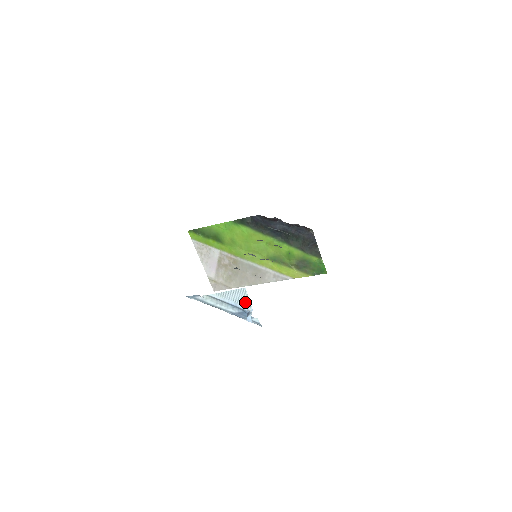
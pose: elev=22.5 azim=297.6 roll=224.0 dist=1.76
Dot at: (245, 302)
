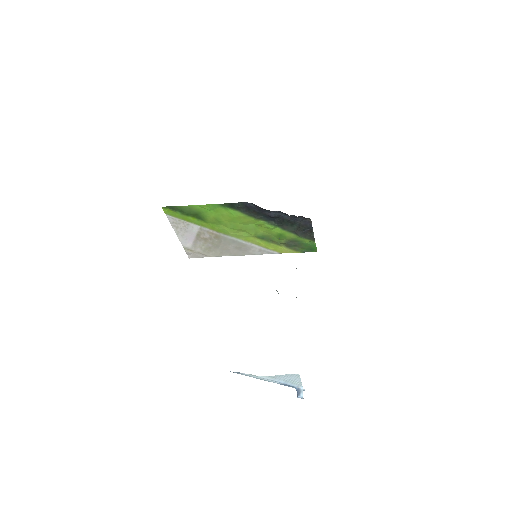
Dot at: (296, 382)
